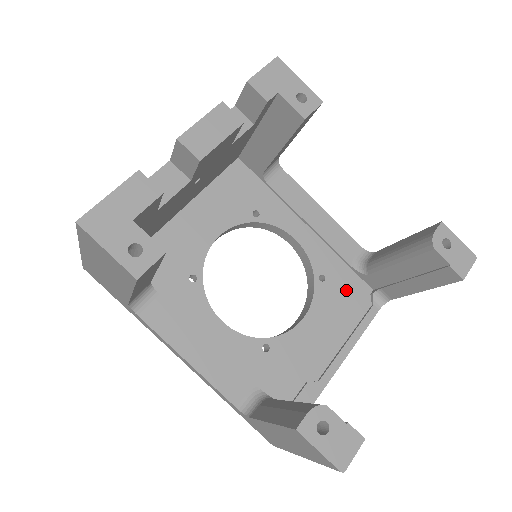
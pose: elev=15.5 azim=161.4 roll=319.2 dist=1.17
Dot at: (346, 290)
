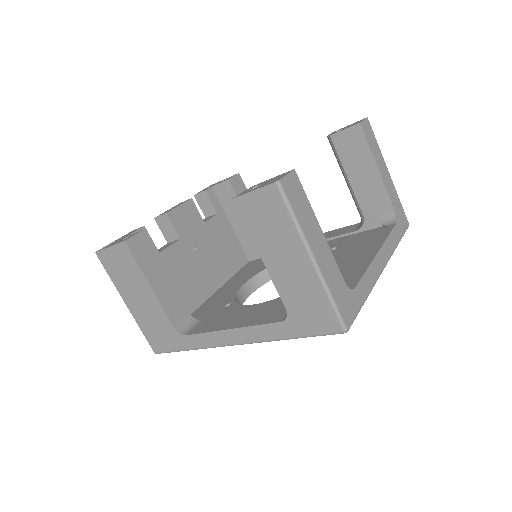
Dot at: (359, 239)
